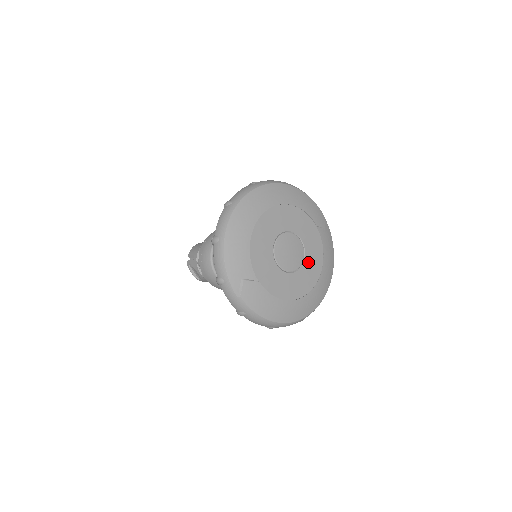
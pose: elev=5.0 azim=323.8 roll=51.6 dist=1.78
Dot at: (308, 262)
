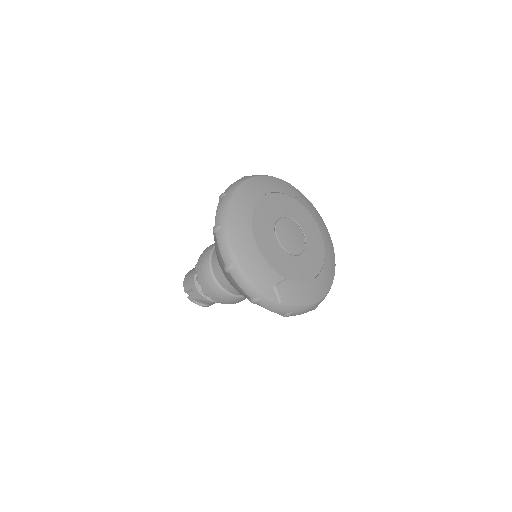
Dot at: (308, 234)
